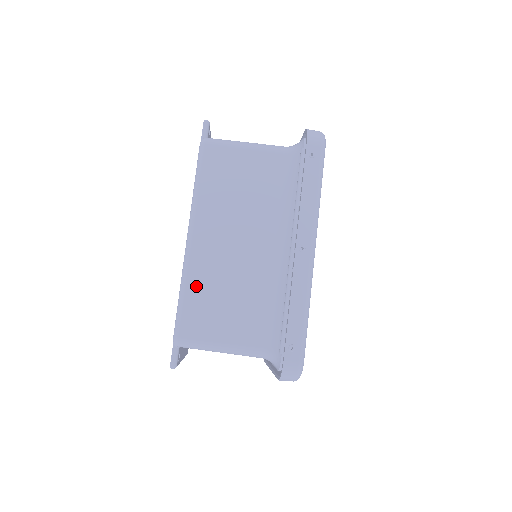
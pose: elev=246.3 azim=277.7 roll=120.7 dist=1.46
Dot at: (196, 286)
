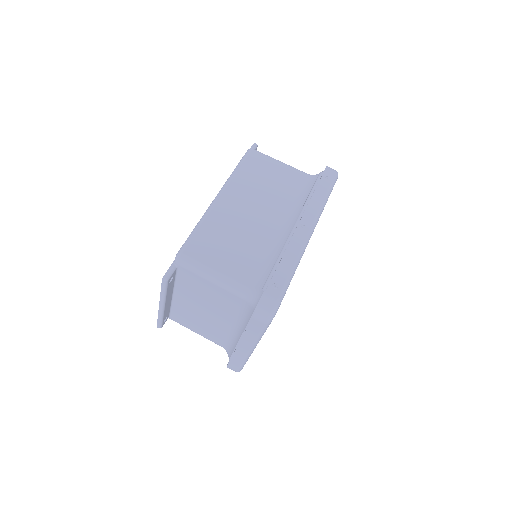
Dot at: (211, 226)
